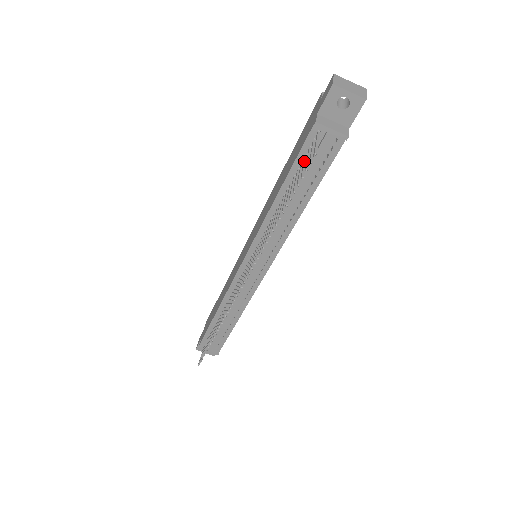
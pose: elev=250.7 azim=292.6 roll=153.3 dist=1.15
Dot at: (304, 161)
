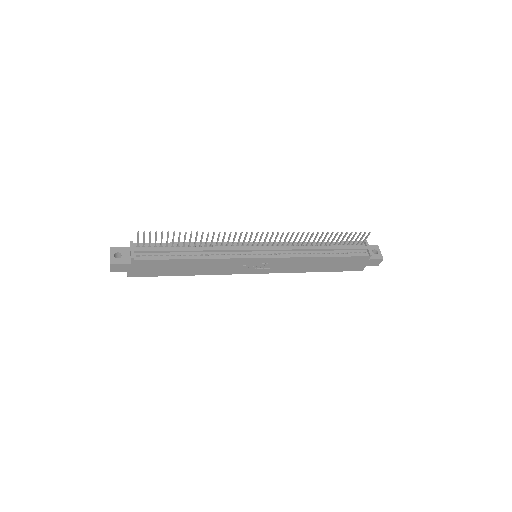
Dot at: (351, 240)
